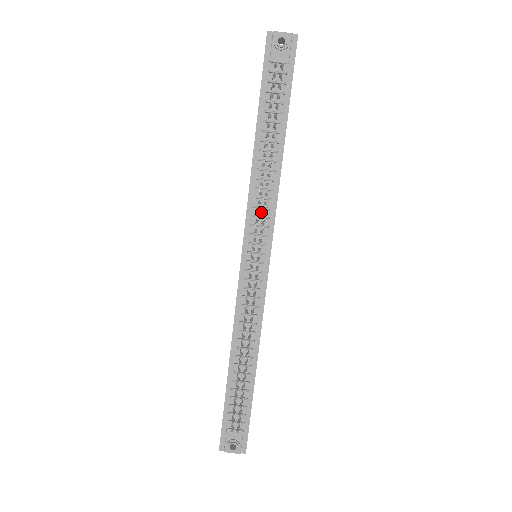
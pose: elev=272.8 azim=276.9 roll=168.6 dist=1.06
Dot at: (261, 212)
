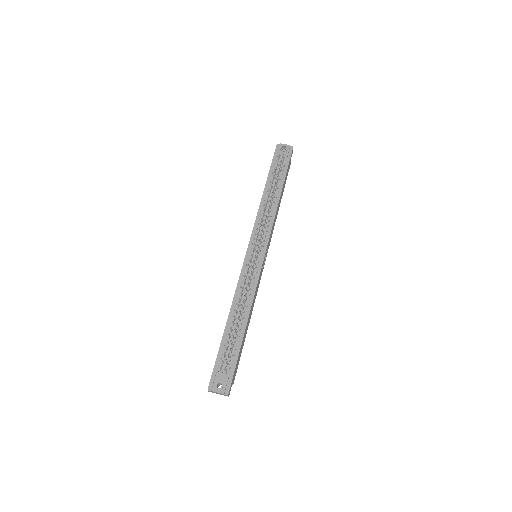
Dot at: (263, 228)
